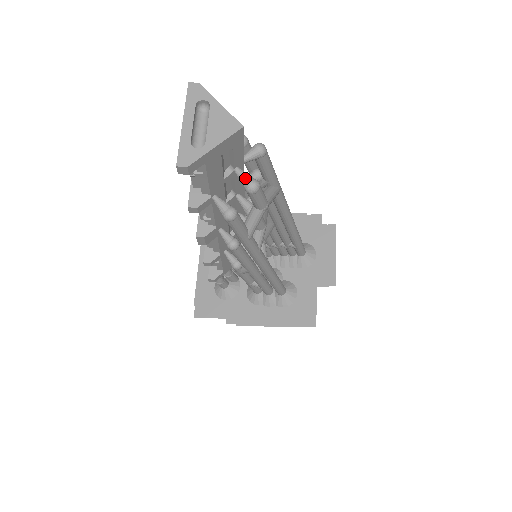
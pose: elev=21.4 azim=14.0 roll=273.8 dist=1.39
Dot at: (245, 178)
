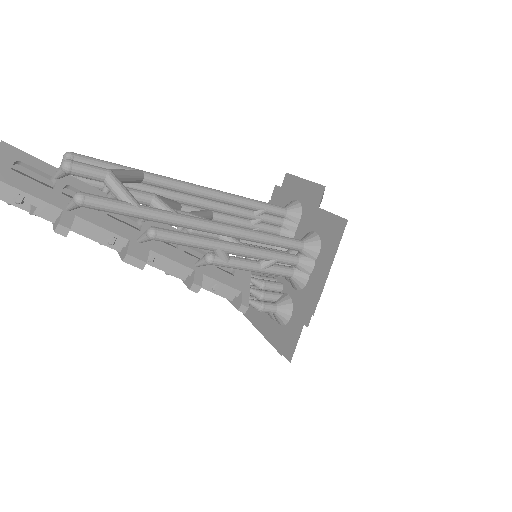
Dot at: (58, 169)
